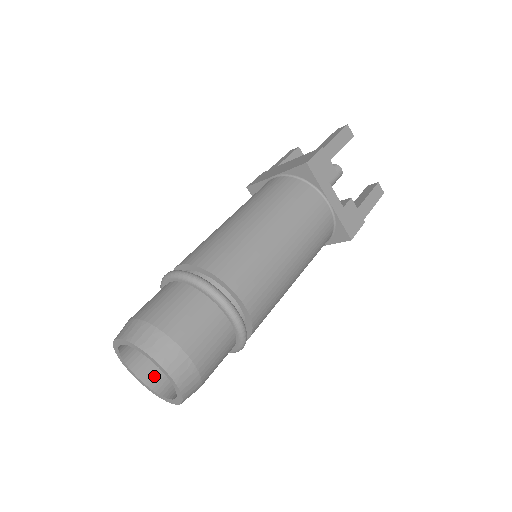
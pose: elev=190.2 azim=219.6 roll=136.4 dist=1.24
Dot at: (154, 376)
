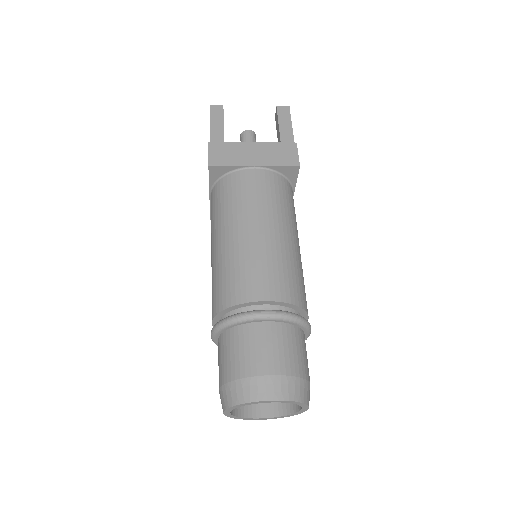
Dot at: occluded
